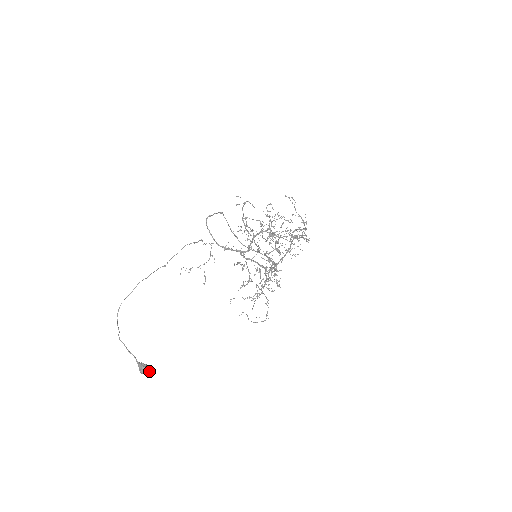
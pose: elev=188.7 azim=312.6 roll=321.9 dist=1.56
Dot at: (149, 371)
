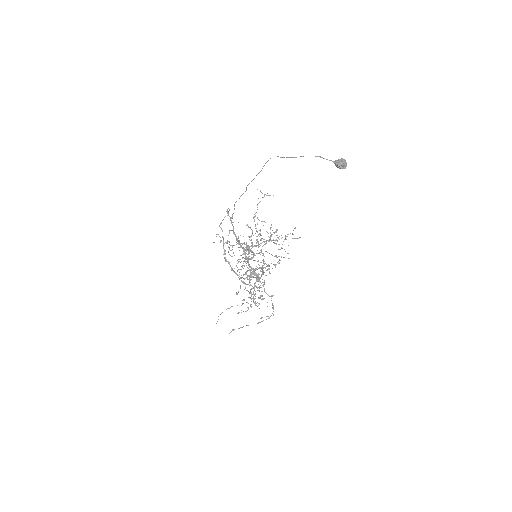
Dot at: (346, 164)
